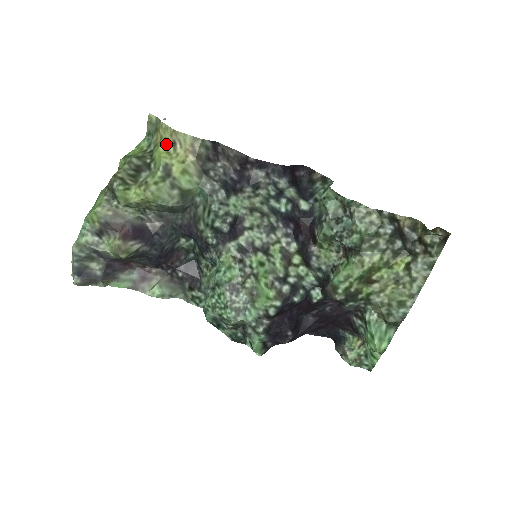
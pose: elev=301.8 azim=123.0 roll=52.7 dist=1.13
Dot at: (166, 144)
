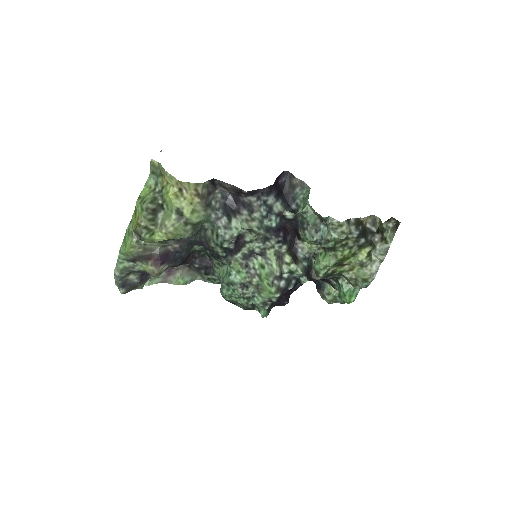
Dot at: (174, 191)
